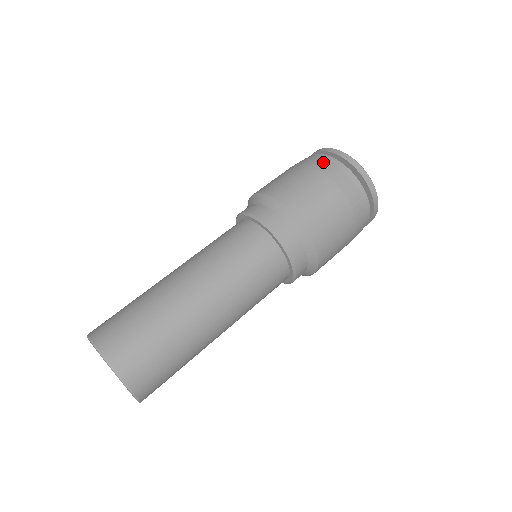
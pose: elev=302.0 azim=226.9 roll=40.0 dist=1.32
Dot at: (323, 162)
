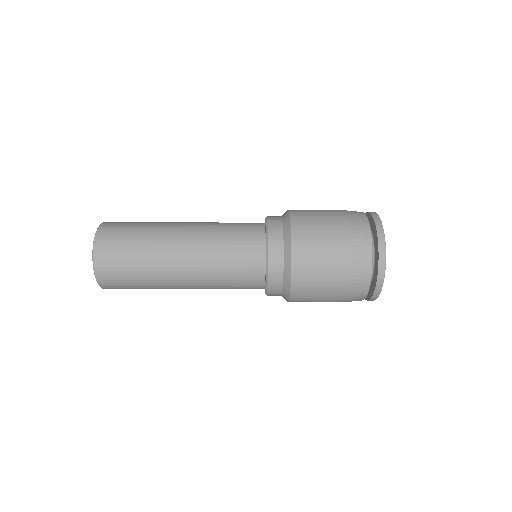
Dot at: occluded
